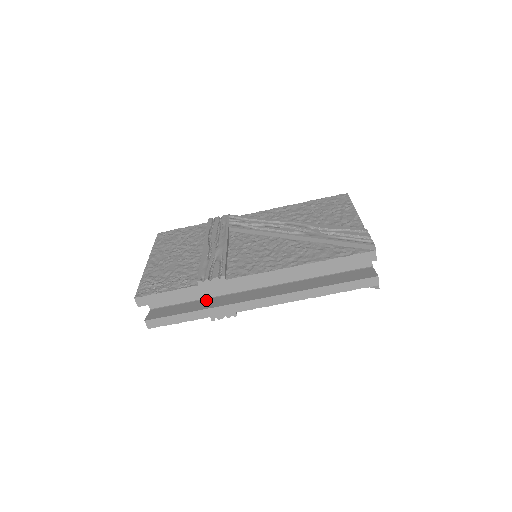
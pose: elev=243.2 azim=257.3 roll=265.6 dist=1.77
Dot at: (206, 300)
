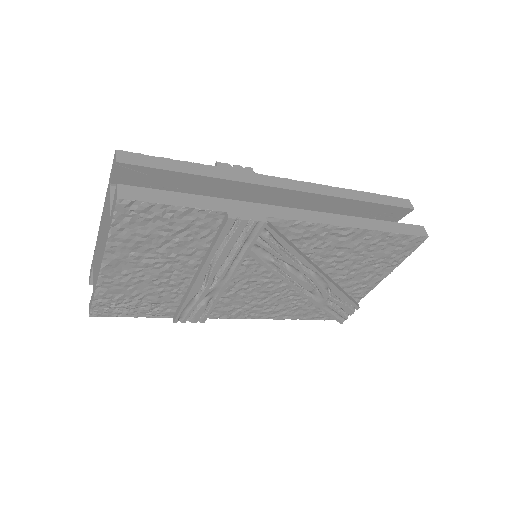
Dot at: occluded
